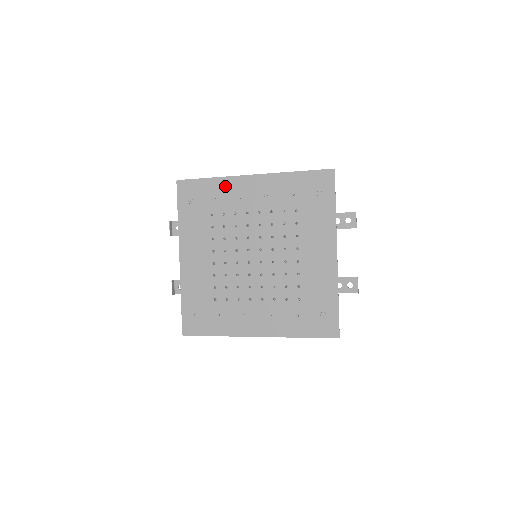
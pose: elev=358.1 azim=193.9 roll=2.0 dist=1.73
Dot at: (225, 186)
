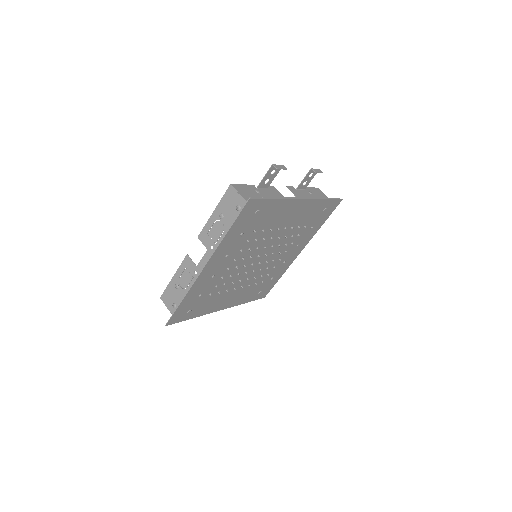
Dot at: (196, 289)
